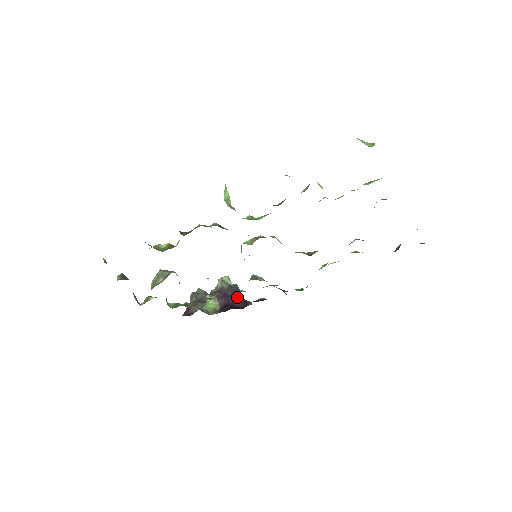
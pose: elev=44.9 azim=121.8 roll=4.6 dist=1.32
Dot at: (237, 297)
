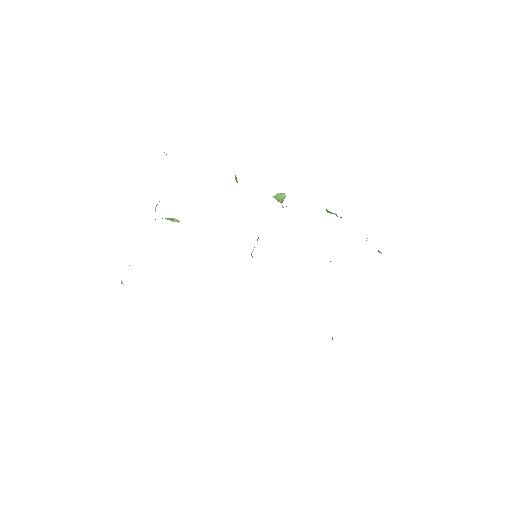
Dot at: occluded
